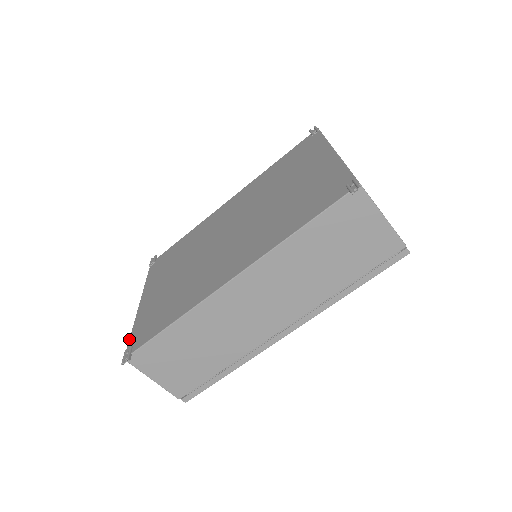
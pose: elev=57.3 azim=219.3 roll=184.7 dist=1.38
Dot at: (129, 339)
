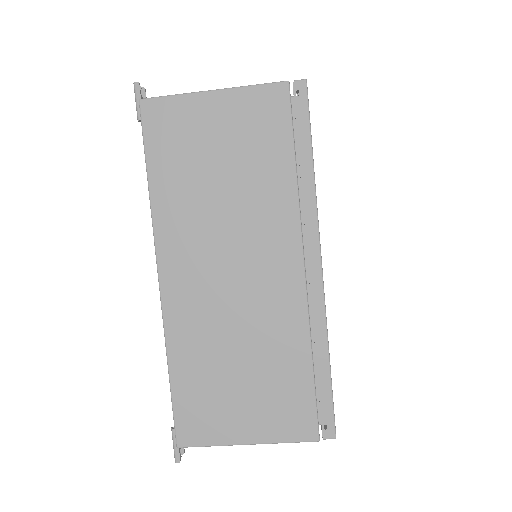
Dot at: occluded
